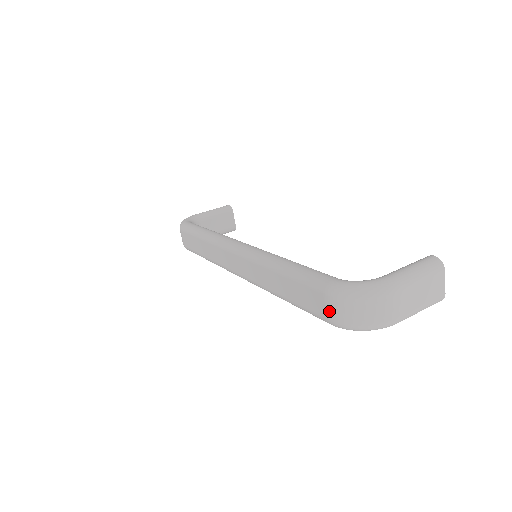
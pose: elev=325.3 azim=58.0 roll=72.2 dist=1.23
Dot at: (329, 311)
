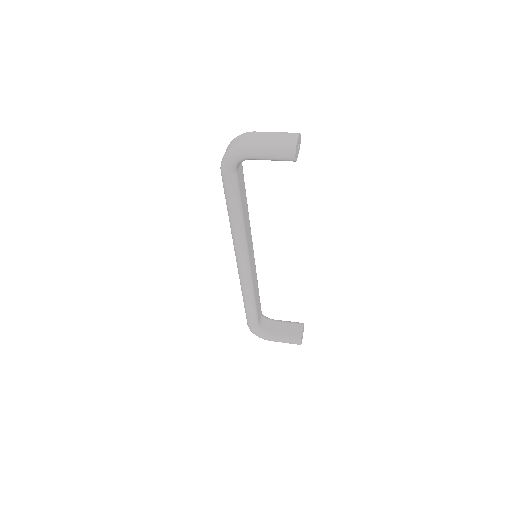
Dot at: occluded
